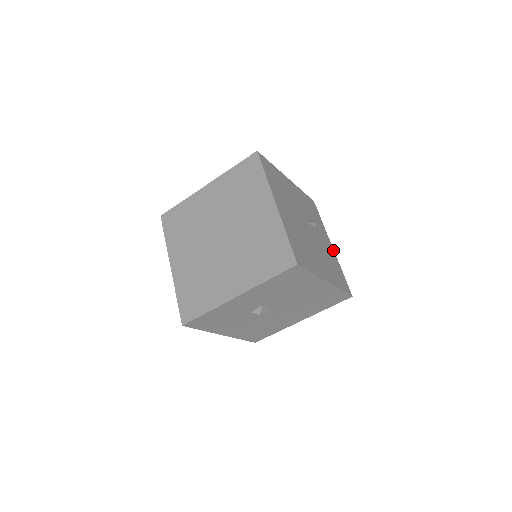
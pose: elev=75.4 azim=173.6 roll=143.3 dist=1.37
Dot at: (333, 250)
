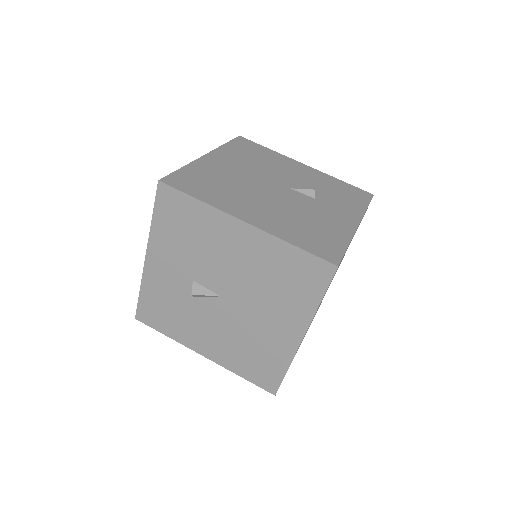
Dot at: (354, 227)
